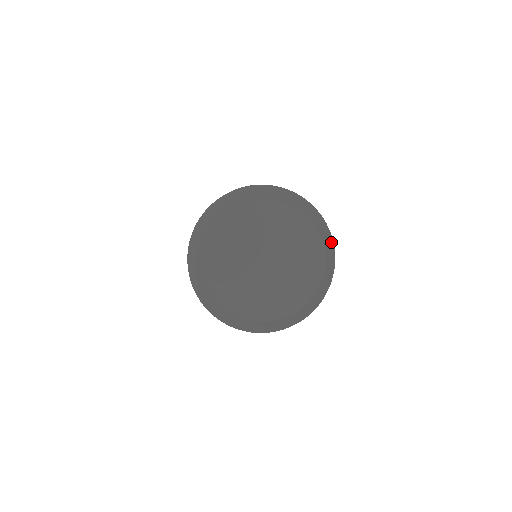
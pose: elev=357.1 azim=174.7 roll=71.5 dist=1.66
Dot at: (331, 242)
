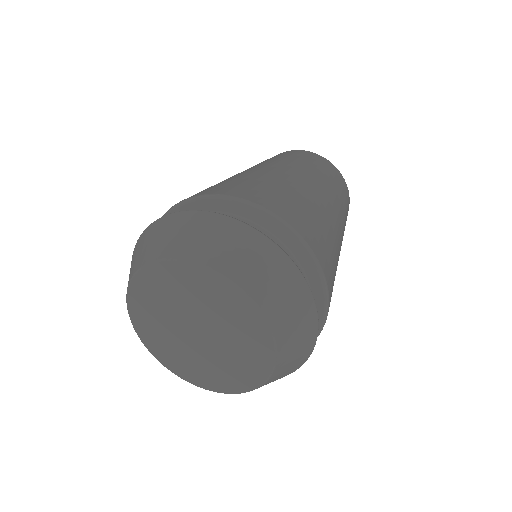
Dot at: (309, 339)
